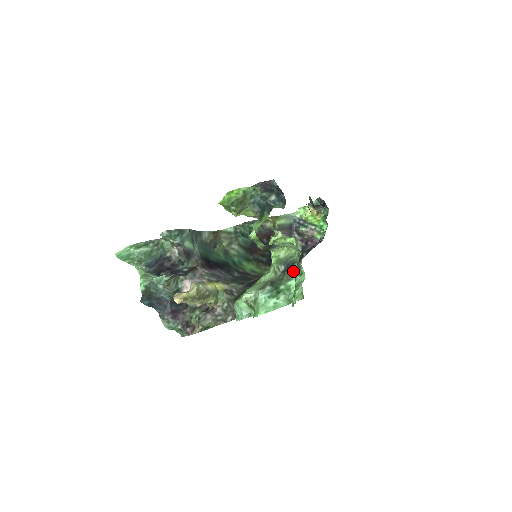
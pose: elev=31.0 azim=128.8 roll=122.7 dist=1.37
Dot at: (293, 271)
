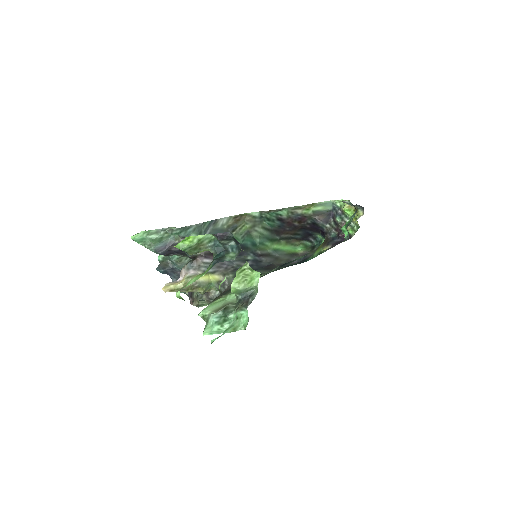
Dot at: (246, 304)
